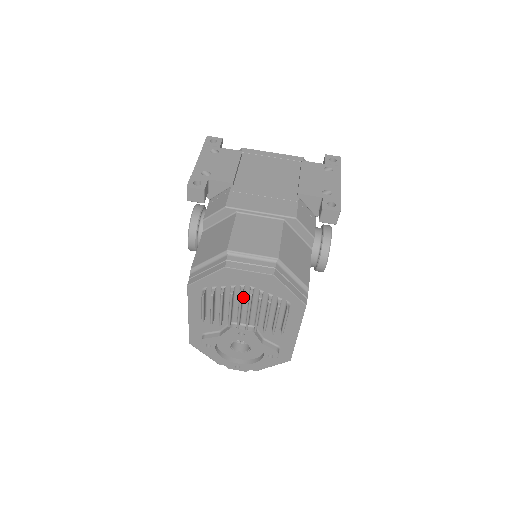
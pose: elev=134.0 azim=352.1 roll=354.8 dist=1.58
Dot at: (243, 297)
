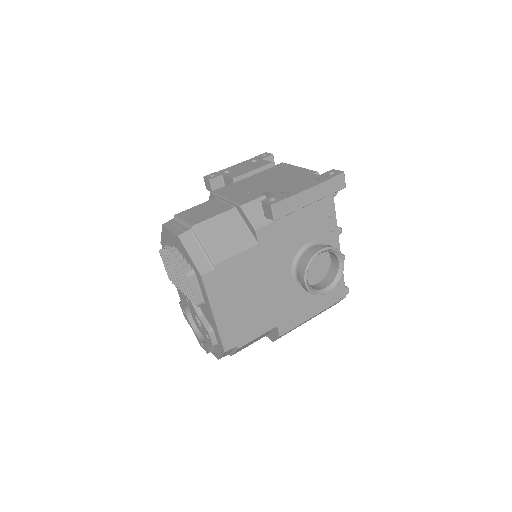
Dot at: occluded
